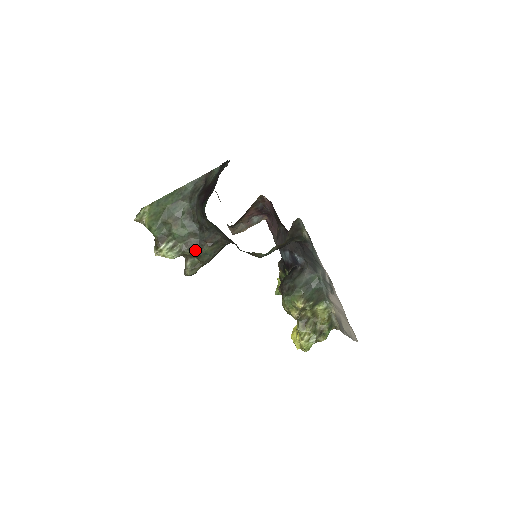
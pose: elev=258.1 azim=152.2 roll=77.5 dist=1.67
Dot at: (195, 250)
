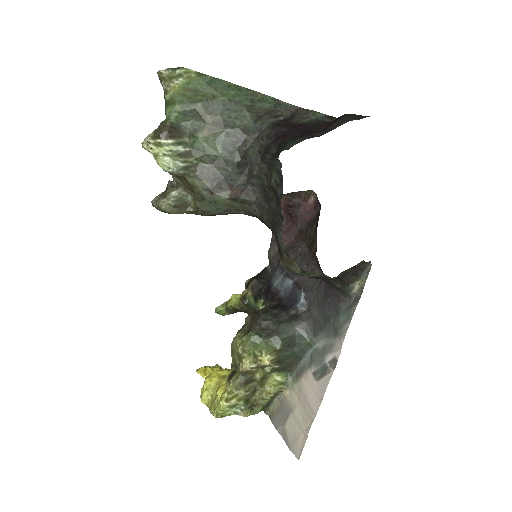
Dot at: (205, 186)
